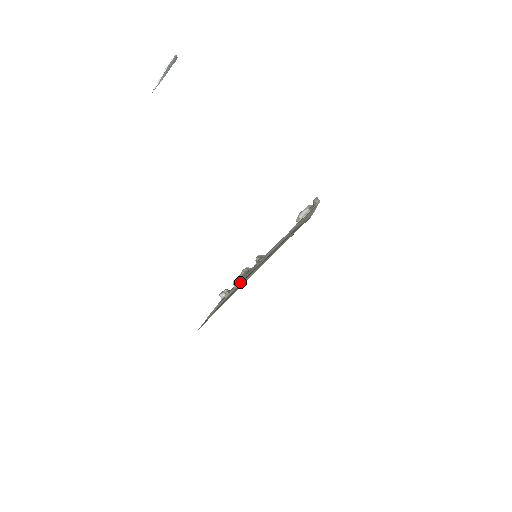
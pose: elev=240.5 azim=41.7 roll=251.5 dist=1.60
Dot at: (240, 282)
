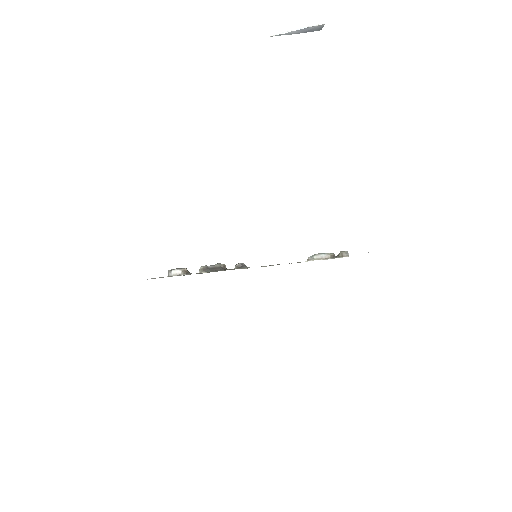
Dot at: (211, 271)
